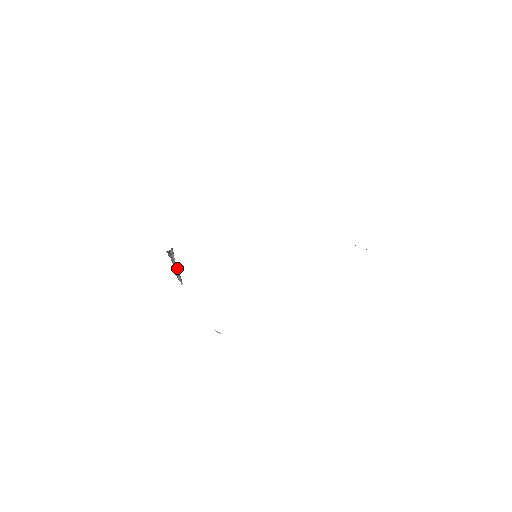
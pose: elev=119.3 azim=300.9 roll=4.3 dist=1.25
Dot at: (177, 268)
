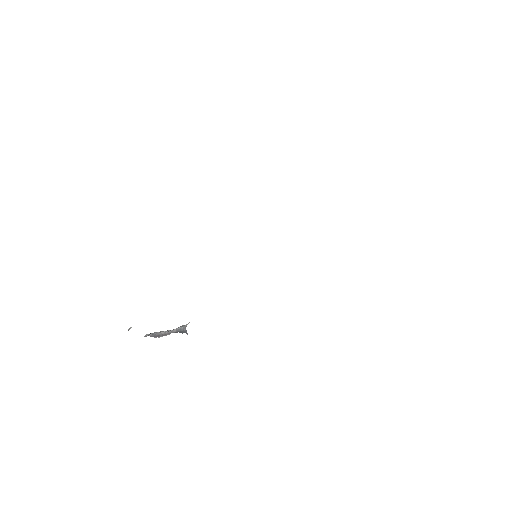
Dot at: occluded
